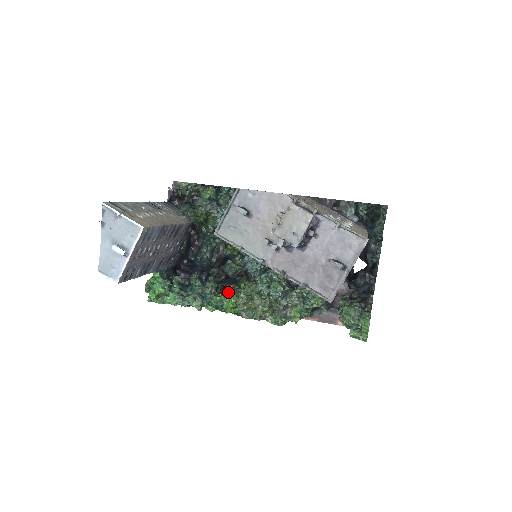
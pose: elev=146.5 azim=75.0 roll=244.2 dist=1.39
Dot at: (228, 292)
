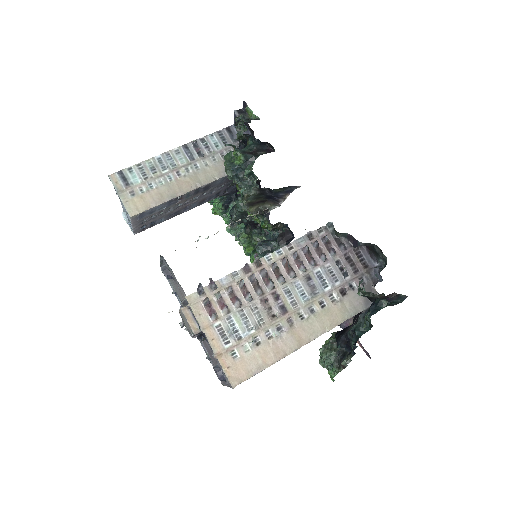
Dot at: occluded
